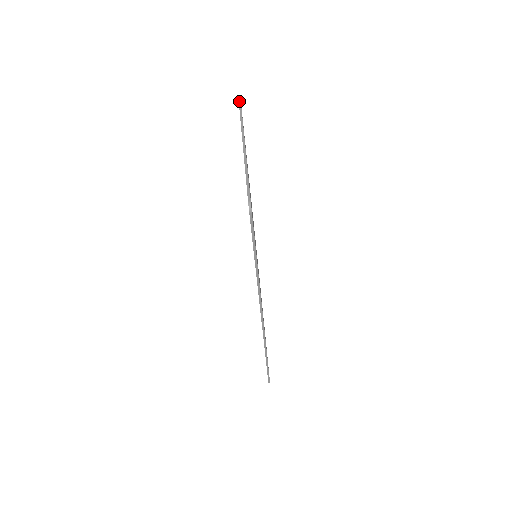
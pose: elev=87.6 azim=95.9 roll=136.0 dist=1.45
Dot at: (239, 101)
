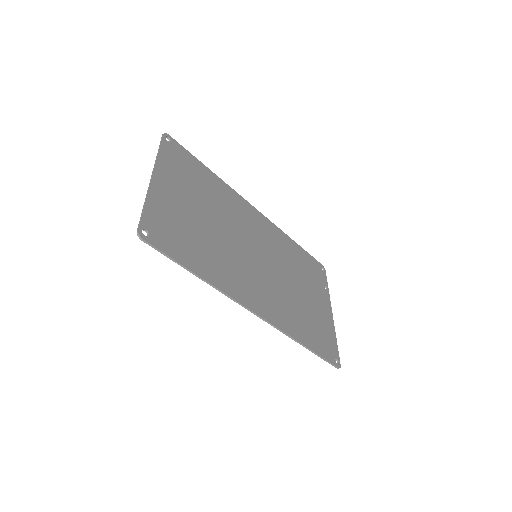
Dot at: (161, 138)
